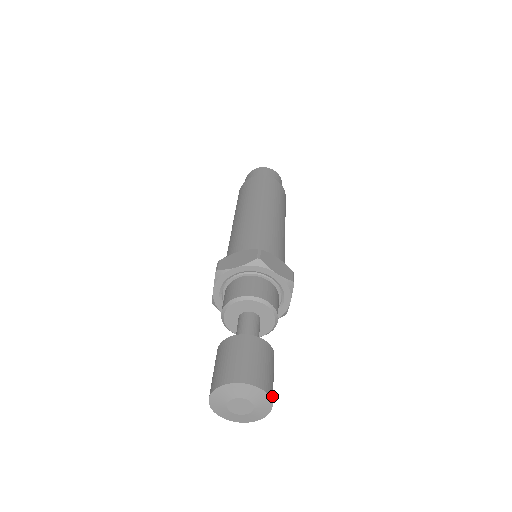
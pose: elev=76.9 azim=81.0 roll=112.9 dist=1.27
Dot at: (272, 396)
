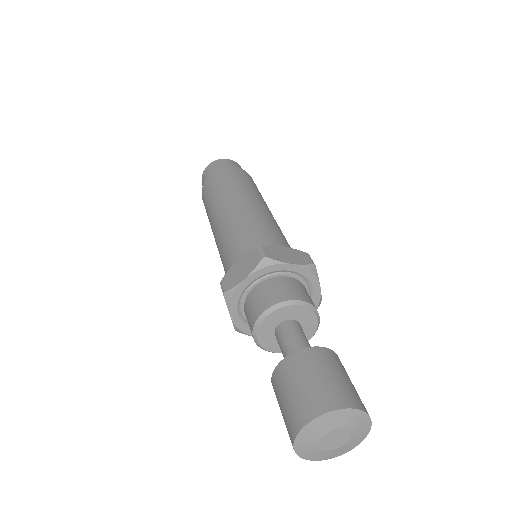
Dot at: (365, 409)
